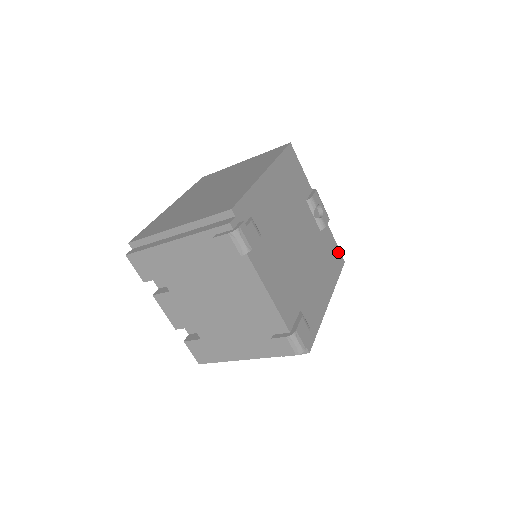
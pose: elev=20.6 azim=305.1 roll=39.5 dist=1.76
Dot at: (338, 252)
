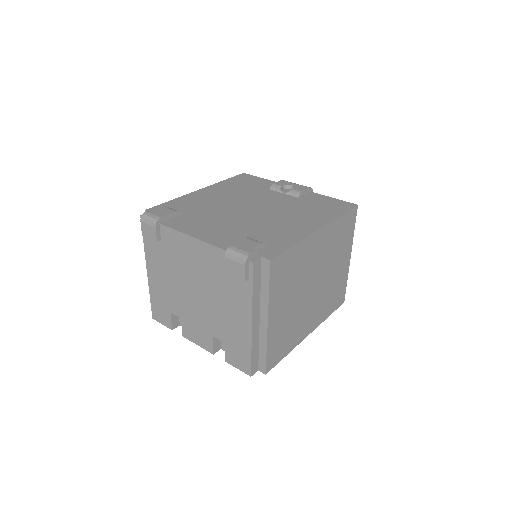
Dot at: (340, 202)
